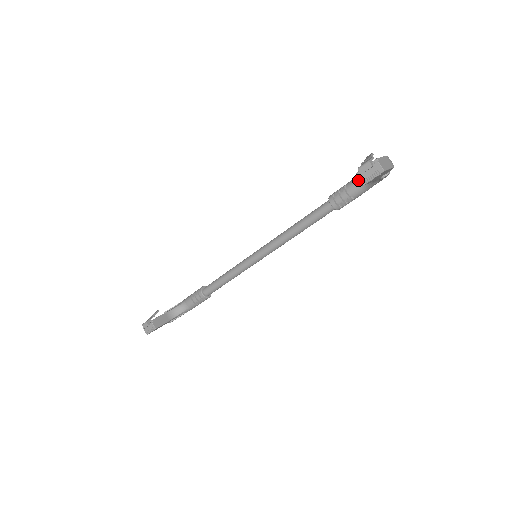
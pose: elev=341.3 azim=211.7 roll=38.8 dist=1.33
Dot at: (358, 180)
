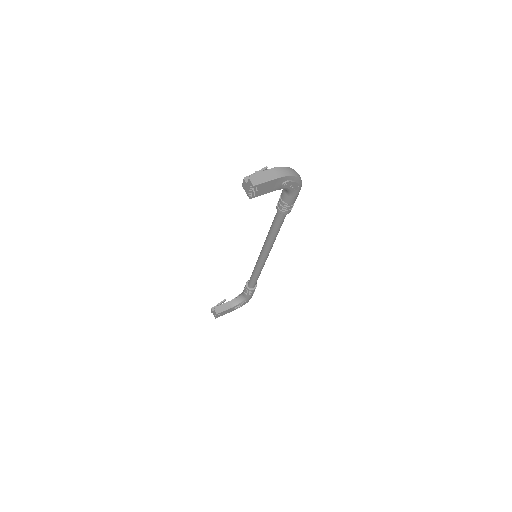
Dot at: occluded
